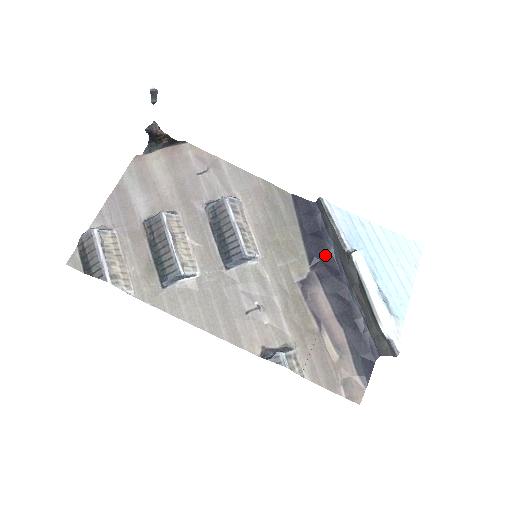
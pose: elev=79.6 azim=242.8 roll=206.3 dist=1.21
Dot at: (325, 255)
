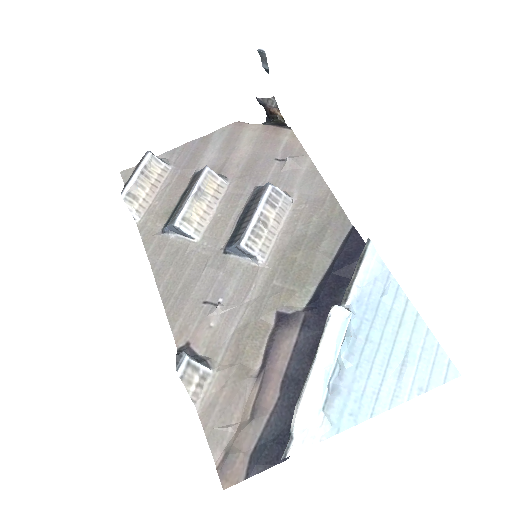
Dot at: (331, 306)
